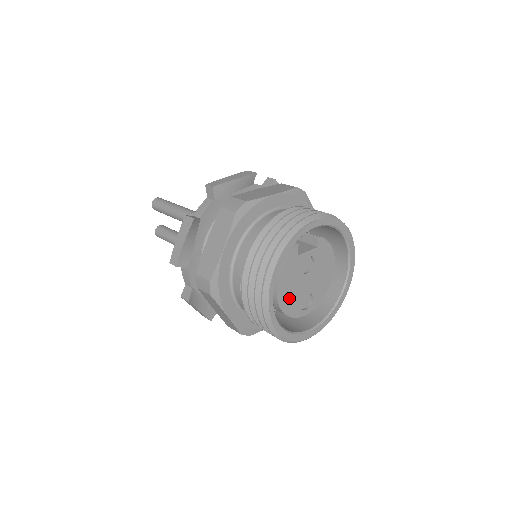
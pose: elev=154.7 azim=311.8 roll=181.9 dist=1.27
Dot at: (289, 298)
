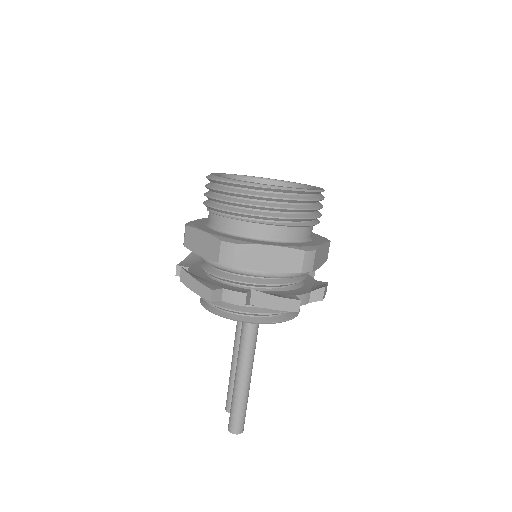
Dot at: occluded
